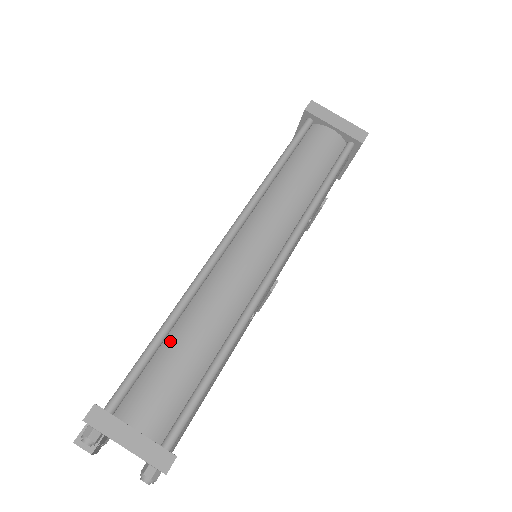
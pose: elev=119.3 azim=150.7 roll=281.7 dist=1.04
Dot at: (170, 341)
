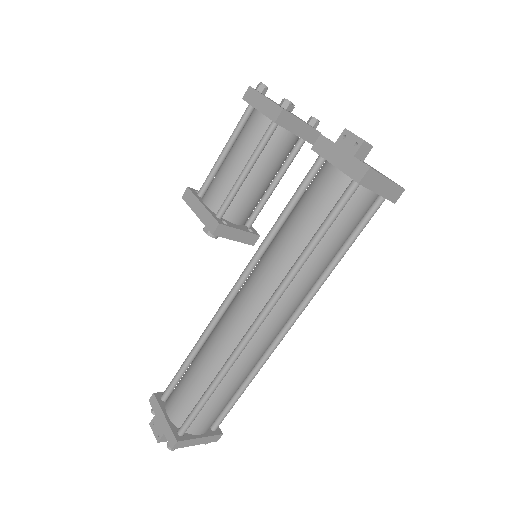
Dot at: (216, 393)
